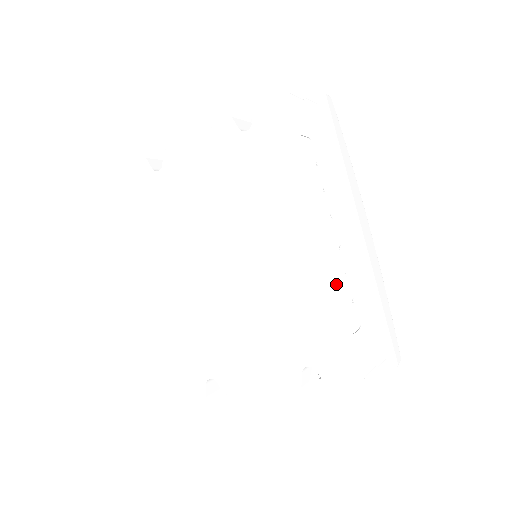
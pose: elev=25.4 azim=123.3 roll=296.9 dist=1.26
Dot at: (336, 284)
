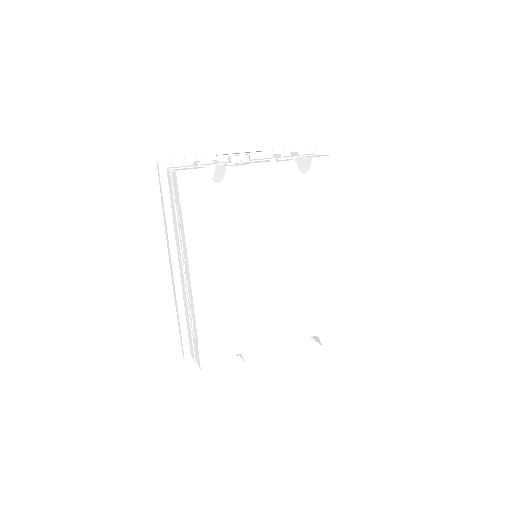
Dot at: (339, 284)
